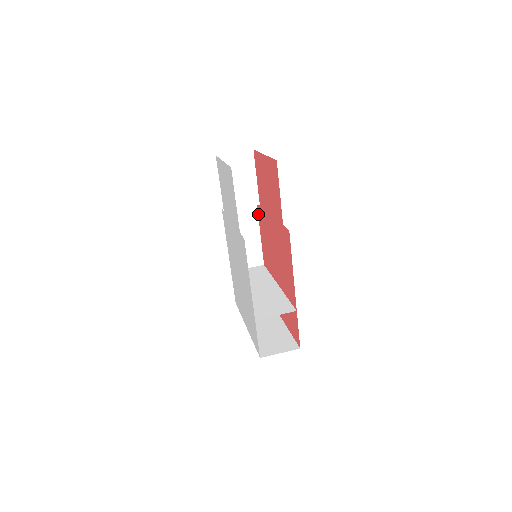
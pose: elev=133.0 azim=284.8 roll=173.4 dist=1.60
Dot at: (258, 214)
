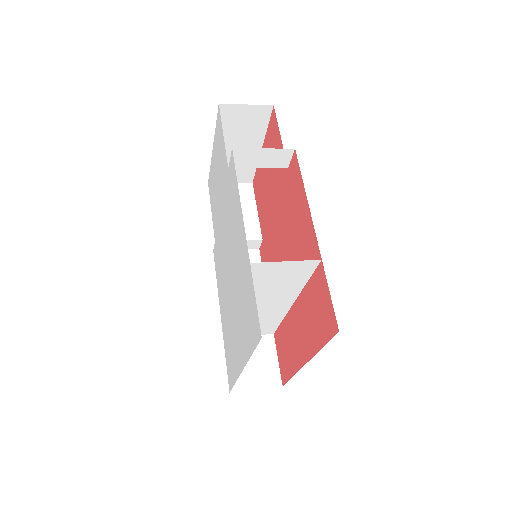
Dot at: occluded
